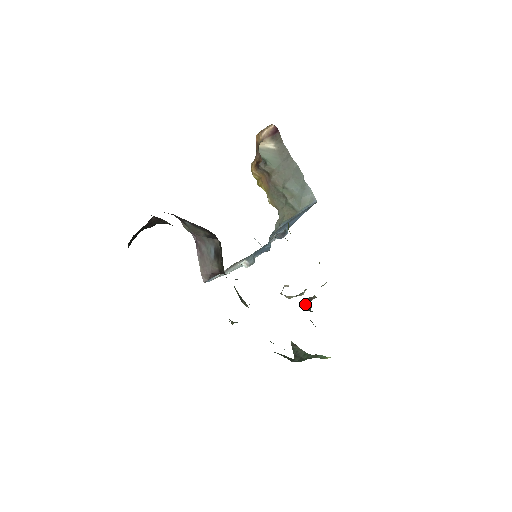
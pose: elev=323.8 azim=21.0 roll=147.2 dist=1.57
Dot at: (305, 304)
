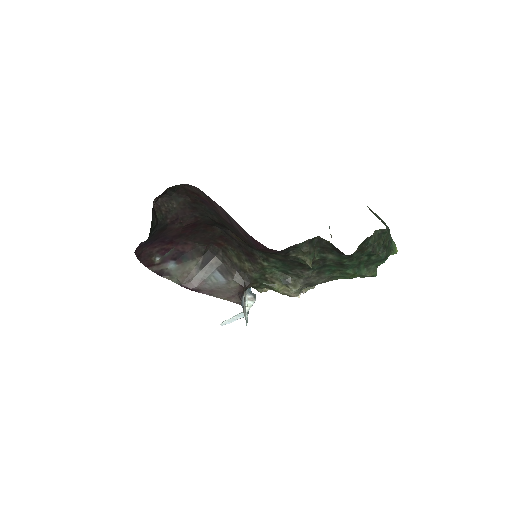
Dot at: occluded
